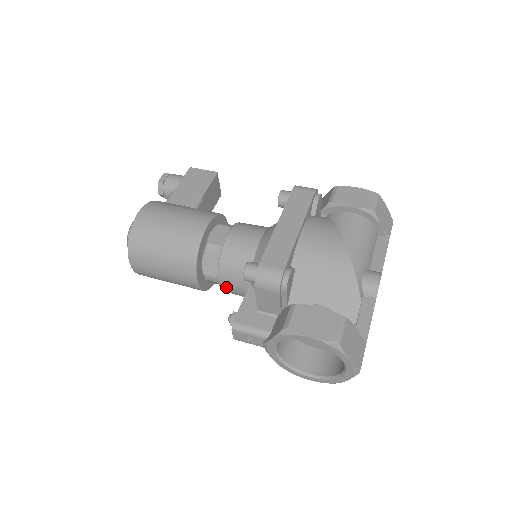
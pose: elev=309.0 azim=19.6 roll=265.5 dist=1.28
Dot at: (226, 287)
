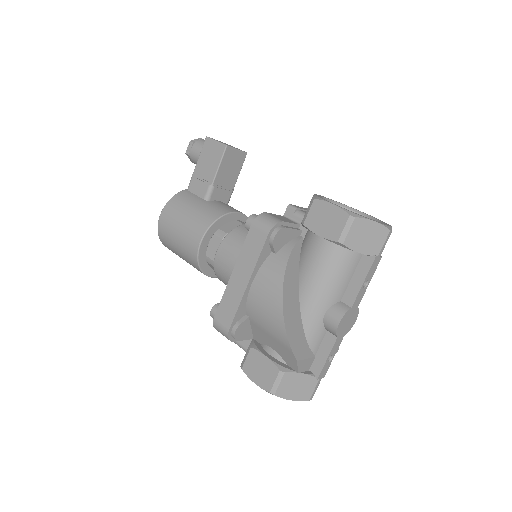
Dot at: occluded
